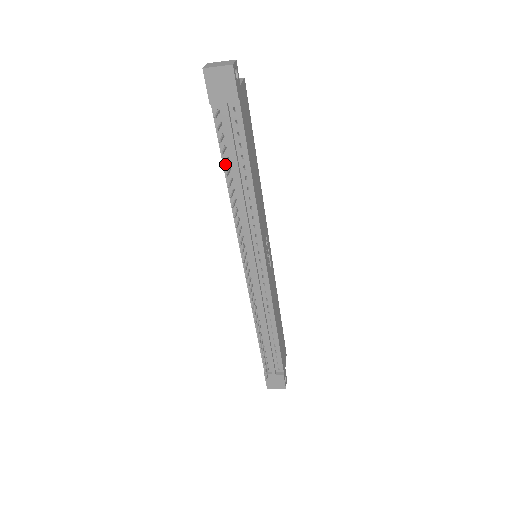
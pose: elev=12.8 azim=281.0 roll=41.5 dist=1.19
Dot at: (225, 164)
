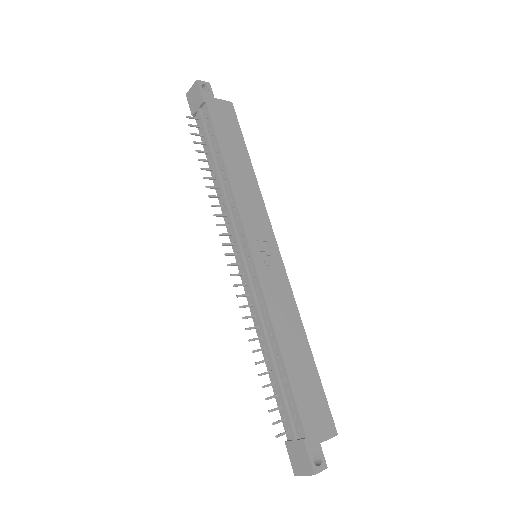
Dot at: (197, 151)
